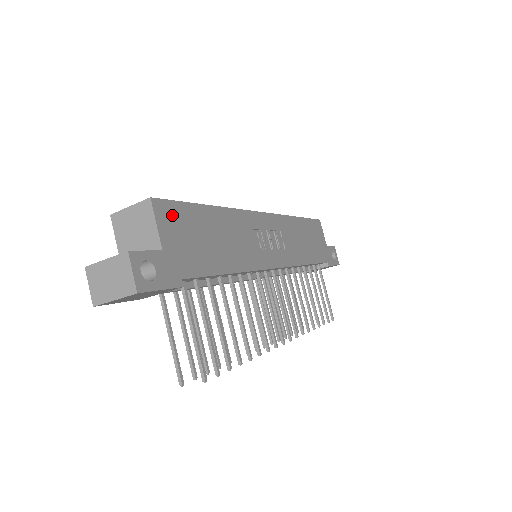
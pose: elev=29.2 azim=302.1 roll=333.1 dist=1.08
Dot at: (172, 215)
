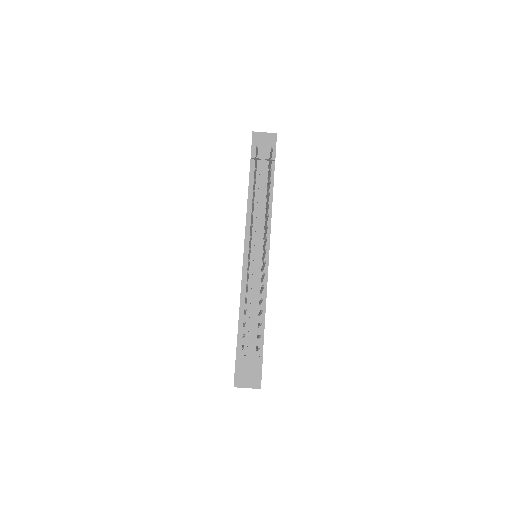
Dot at: occluded
